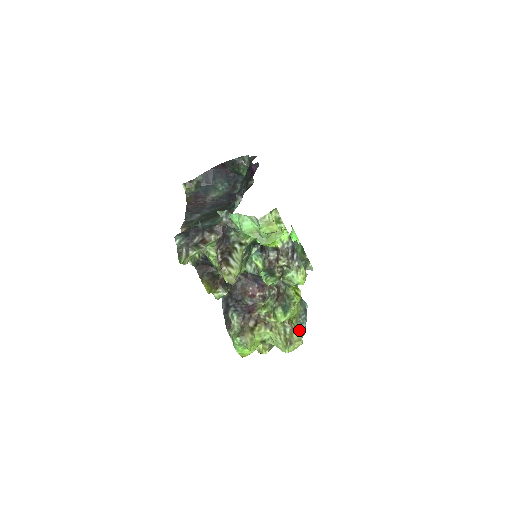
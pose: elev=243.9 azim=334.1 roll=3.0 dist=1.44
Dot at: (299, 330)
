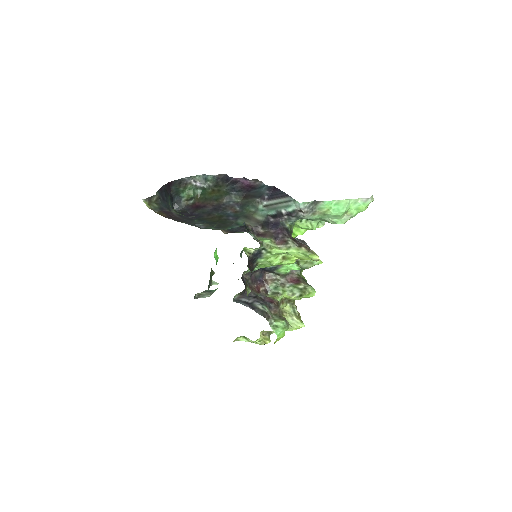
Dot at: occluded
